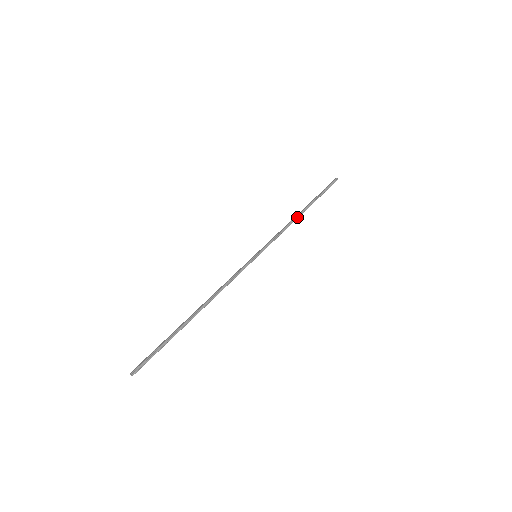
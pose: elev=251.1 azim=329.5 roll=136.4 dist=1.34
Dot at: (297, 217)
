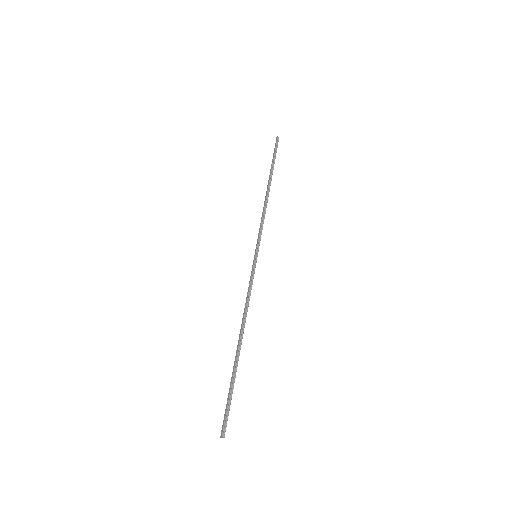
Dot at: (267, 196)
